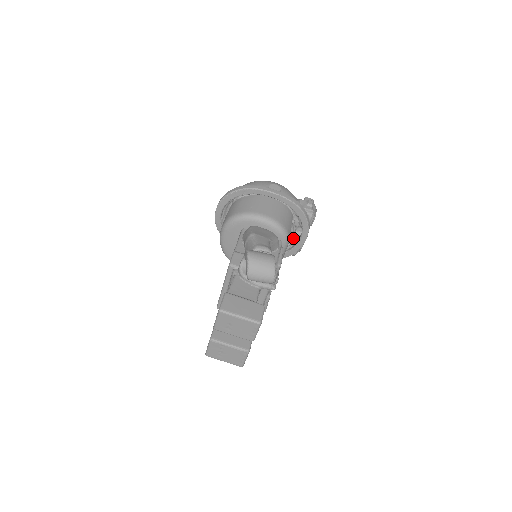
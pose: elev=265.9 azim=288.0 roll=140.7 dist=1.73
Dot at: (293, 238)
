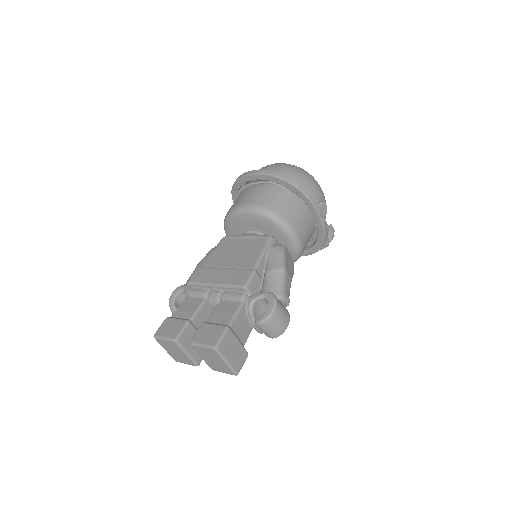
Dot at: occluded
